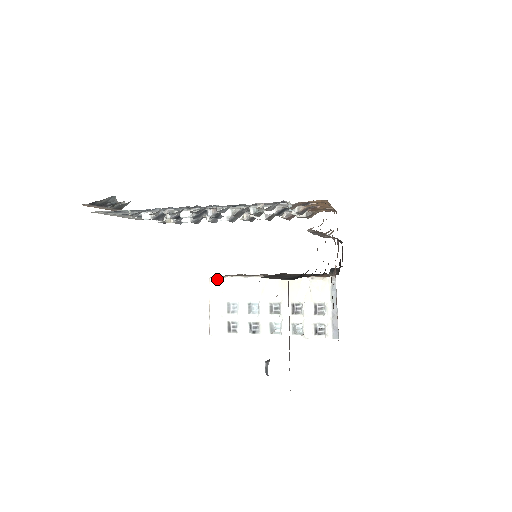
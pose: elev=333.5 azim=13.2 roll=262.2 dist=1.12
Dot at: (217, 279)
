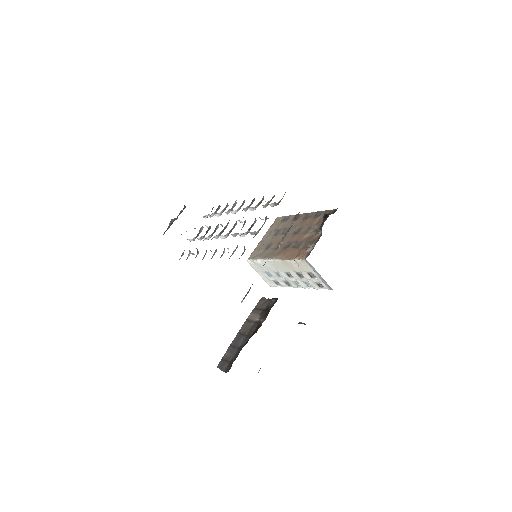
Dot at: (251, 261)
